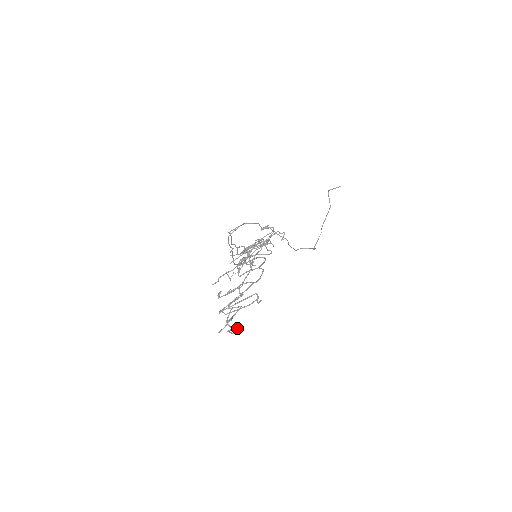
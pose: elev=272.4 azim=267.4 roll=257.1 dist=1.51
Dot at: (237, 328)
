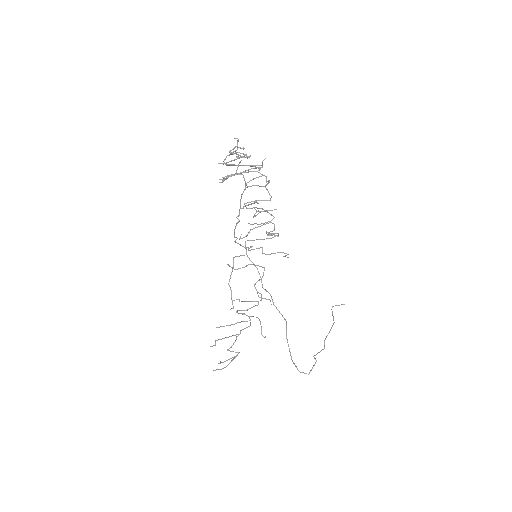
Dot at: (240, 147)
